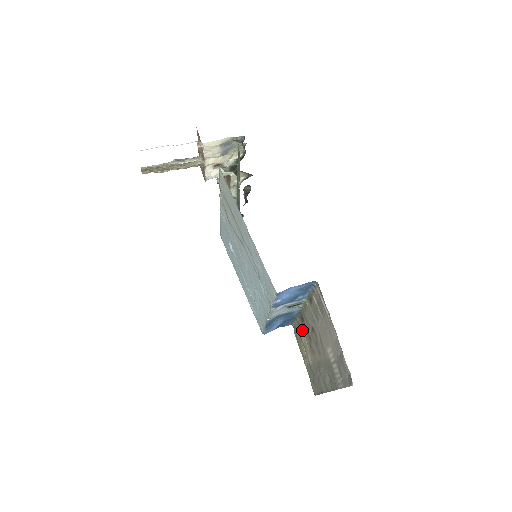
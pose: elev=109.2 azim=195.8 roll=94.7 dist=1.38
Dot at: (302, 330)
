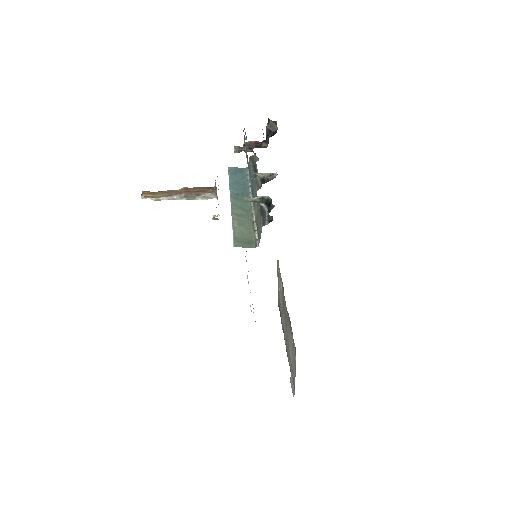
Dot at: (281, 286)
